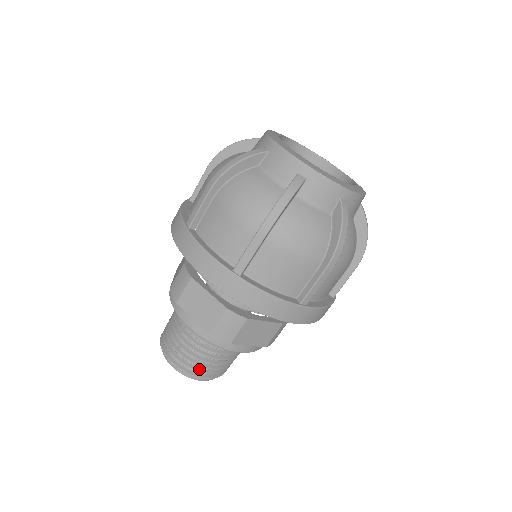
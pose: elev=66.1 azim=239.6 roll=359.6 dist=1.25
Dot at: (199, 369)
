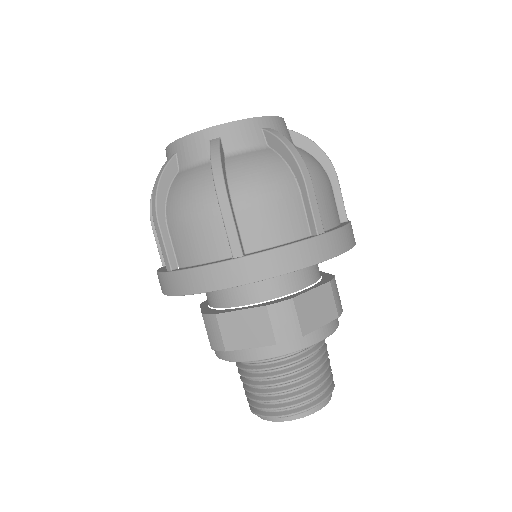
Dot at: (305, 398)
